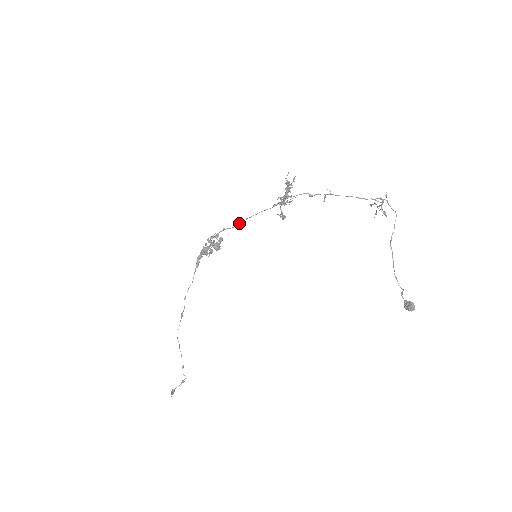
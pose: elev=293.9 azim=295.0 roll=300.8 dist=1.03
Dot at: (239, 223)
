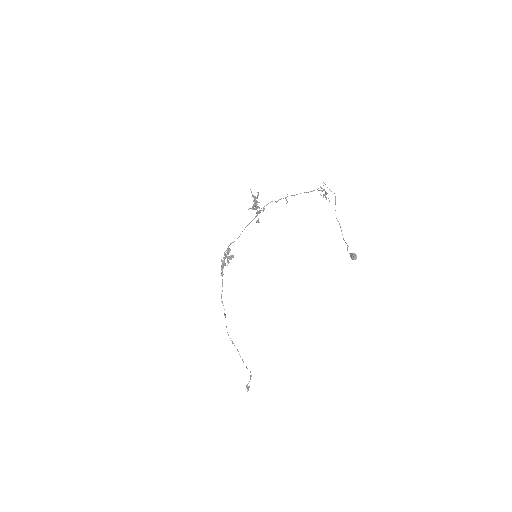
Dot at: (239, 236)
